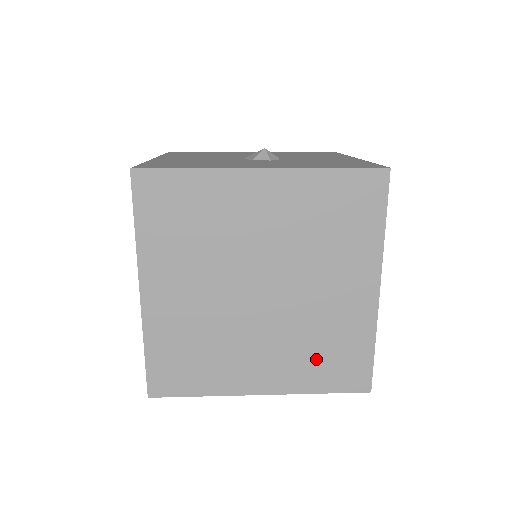
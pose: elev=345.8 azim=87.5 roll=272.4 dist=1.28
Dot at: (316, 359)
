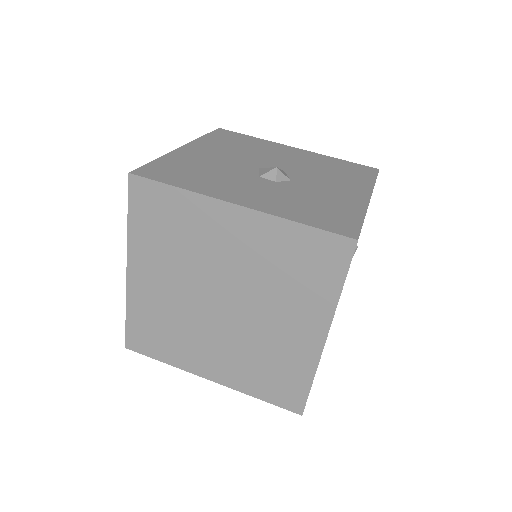
Dot at: (259, 372)
